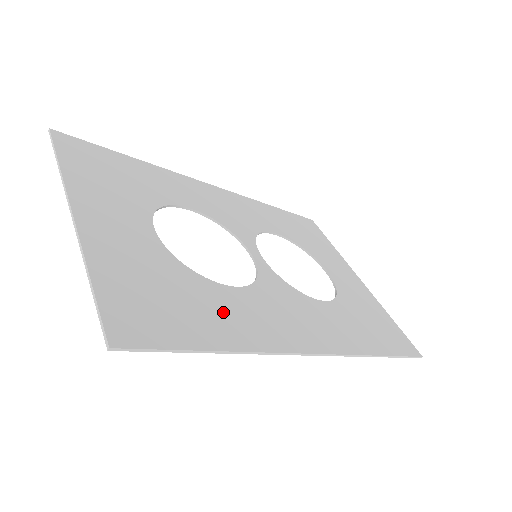
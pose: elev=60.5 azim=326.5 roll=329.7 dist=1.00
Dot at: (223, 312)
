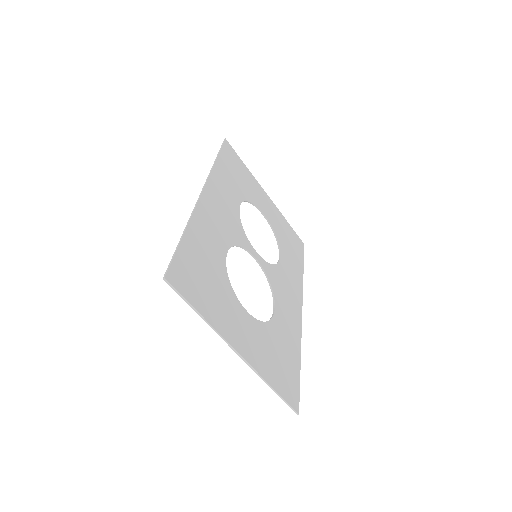
Dot at: (286, 336)
